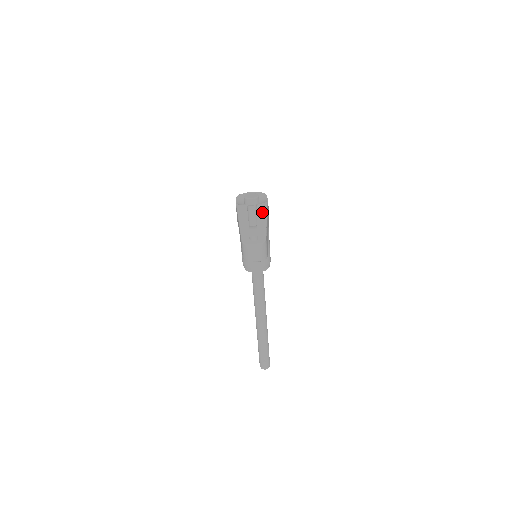
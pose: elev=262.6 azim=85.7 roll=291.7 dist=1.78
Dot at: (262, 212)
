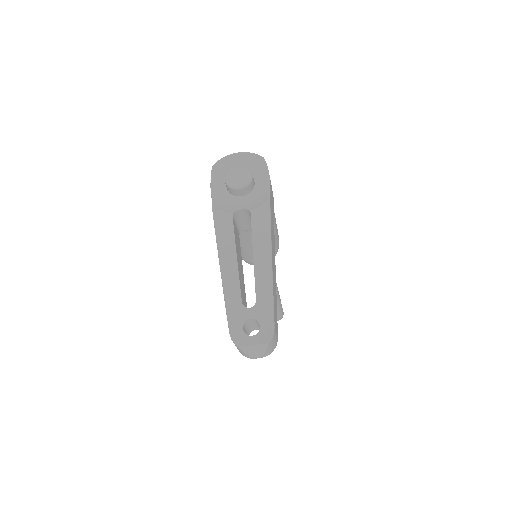
Dot at: (262, 239)
